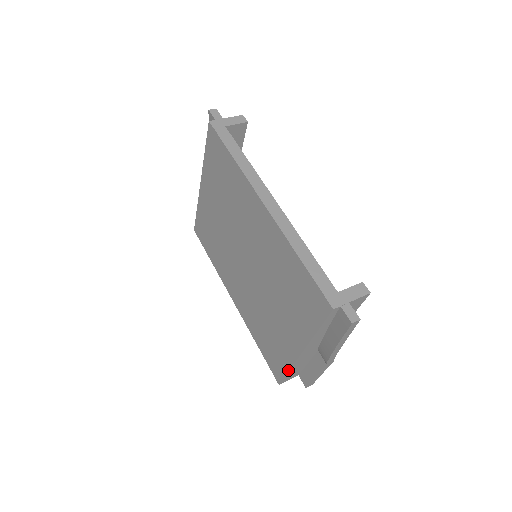
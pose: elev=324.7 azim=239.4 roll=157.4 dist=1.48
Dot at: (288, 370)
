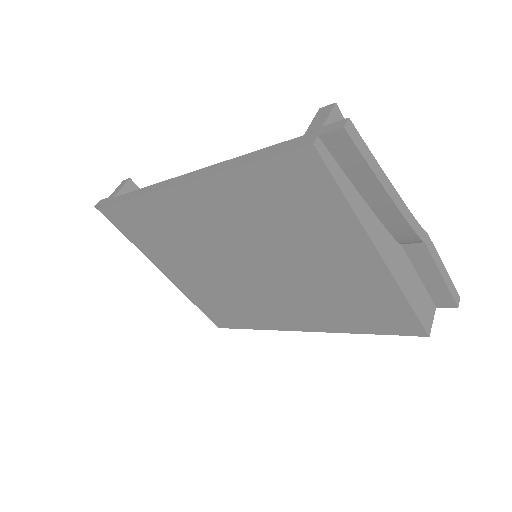
Dot at: (406, 301)
